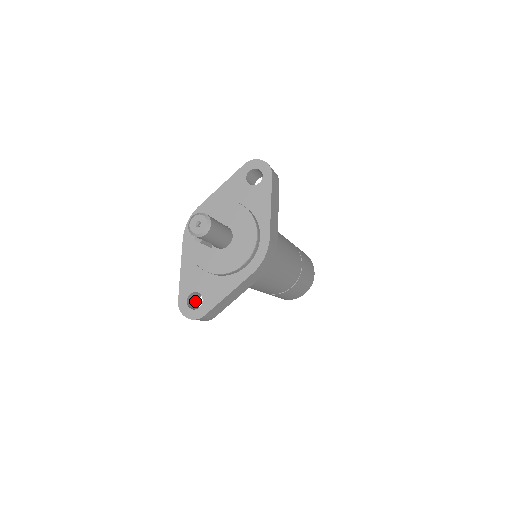
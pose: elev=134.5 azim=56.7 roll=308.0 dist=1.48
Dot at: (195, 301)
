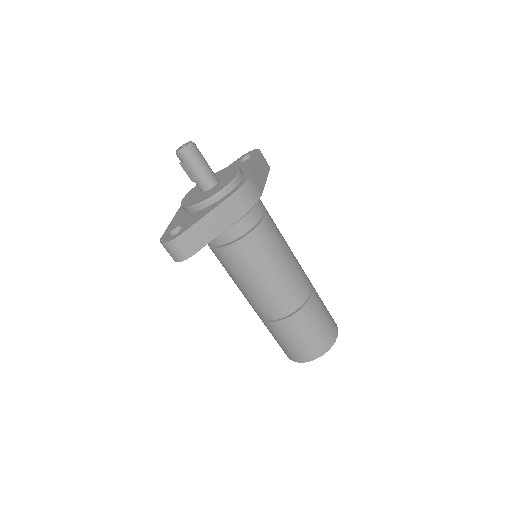
Dot at: occluded
